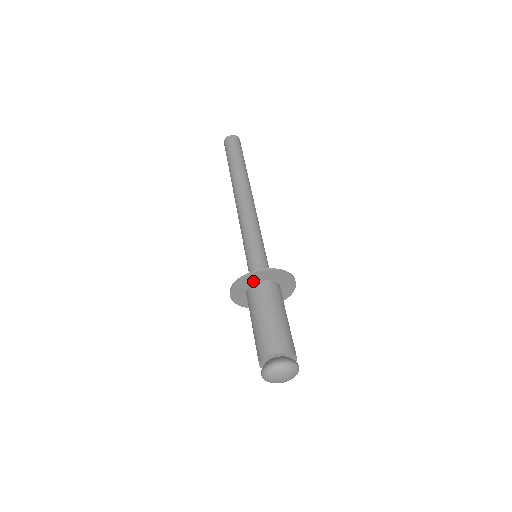
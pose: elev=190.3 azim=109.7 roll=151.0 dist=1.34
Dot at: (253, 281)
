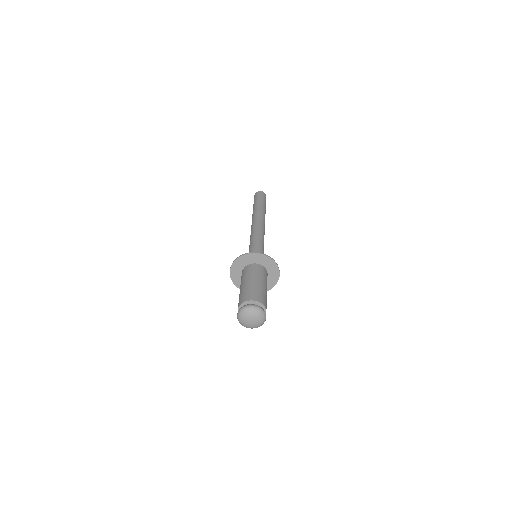
Dot at: (250, 261)
